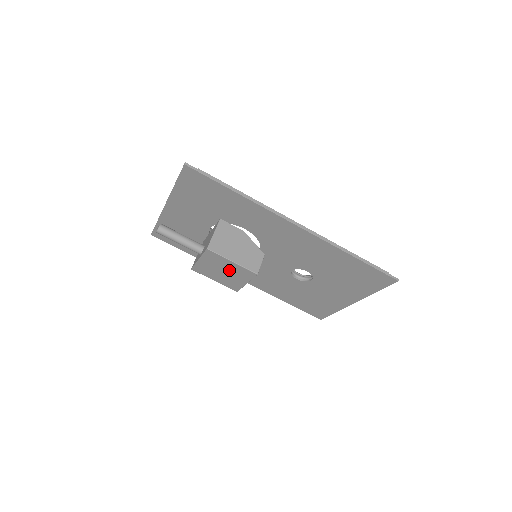
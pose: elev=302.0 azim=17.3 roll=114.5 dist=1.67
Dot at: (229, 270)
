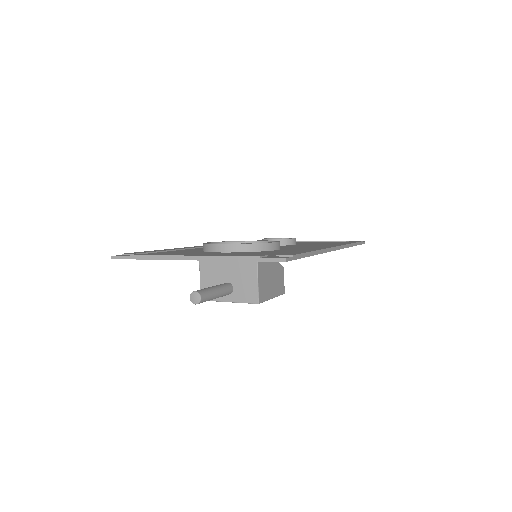
Dot at: occluded
